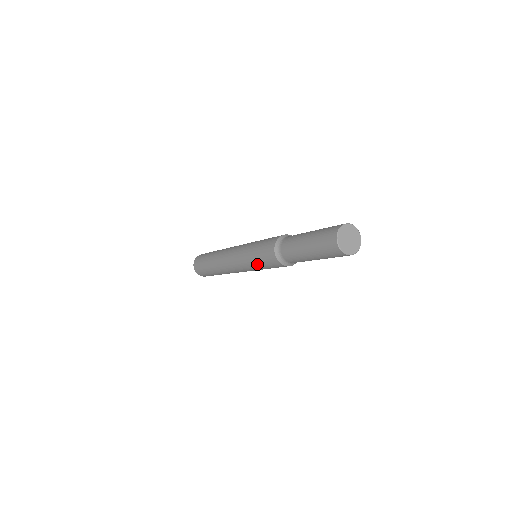
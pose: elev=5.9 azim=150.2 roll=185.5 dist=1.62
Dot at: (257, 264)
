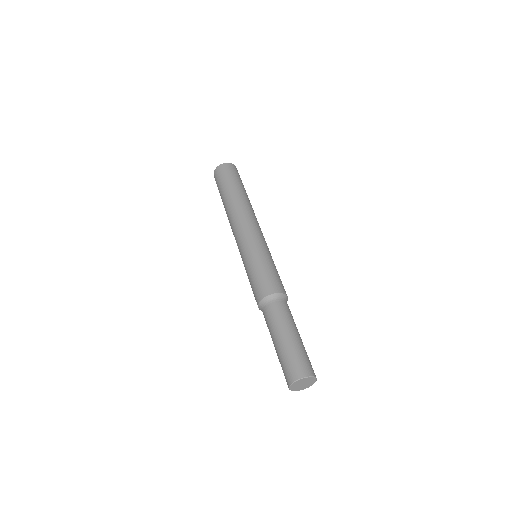
Dot at: occluded
